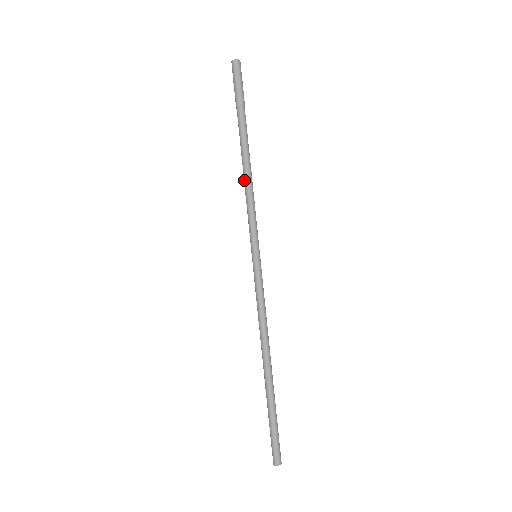
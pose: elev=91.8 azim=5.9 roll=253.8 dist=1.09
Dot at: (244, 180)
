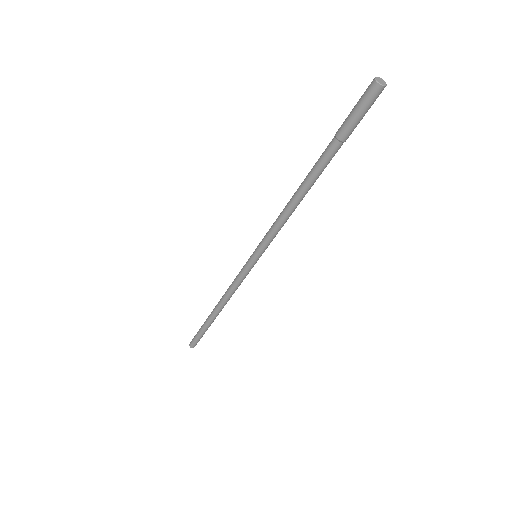
Dot at: occluded
